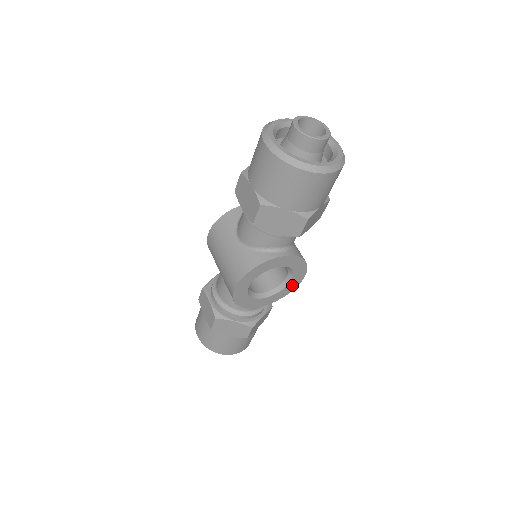
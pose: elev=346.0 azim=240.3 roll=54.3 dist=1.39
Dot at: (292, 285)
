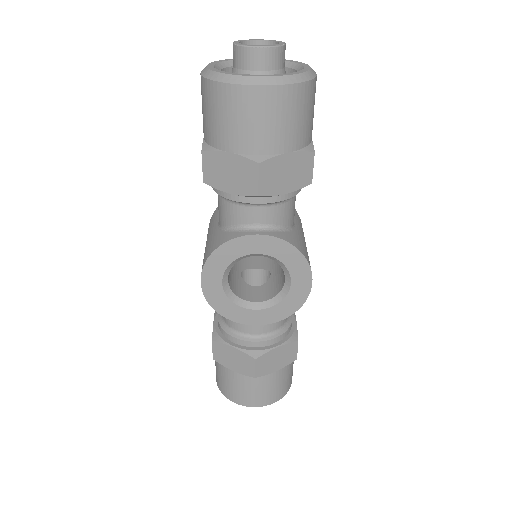
Dot at: (297, 295)
